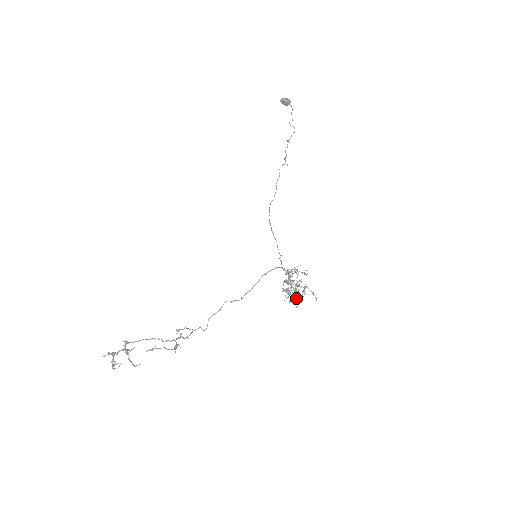
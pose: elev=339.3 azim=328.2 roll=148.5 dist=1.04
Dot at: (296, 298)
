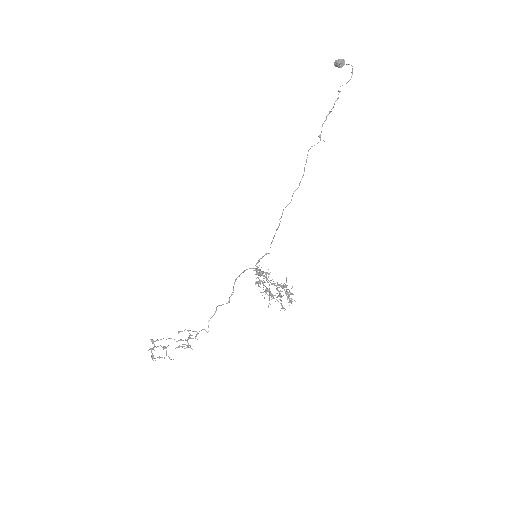
Dot at: (279, 299)
